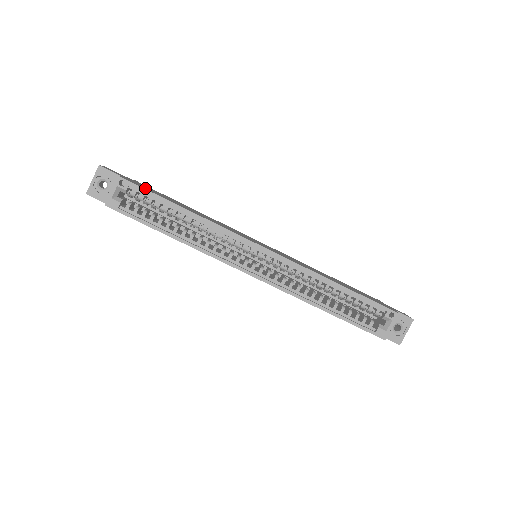
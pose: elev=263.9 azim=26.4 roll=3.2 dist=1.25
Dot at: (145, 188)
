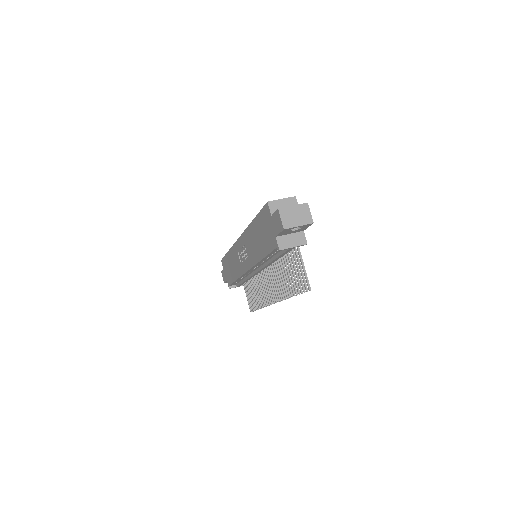
Dot at: occluded
